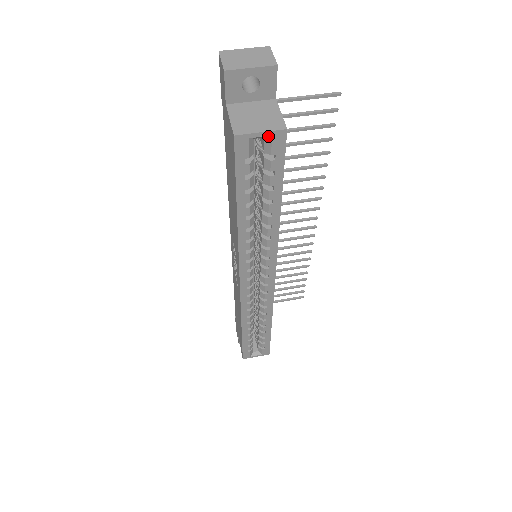
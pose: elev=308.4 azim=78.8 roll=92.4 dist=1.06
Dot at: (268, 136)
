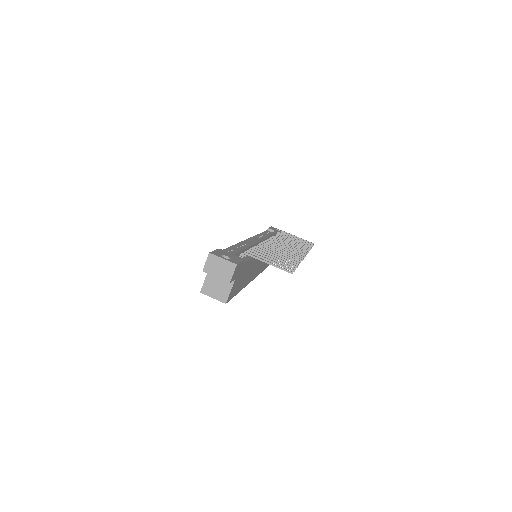
Dot at: (219, 297)
